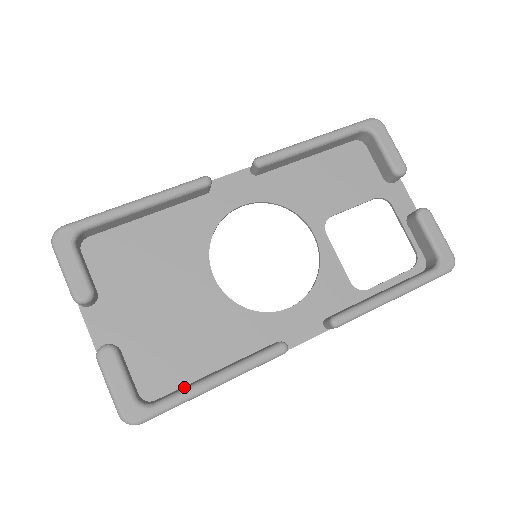
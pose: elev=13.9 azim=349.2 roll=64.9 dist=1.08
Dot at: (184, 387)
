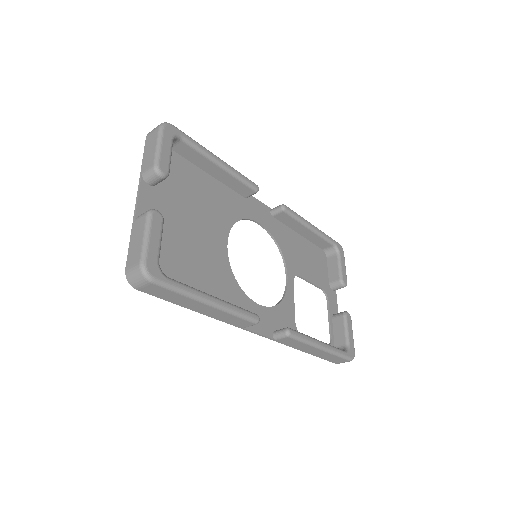
Dot at: occluded
